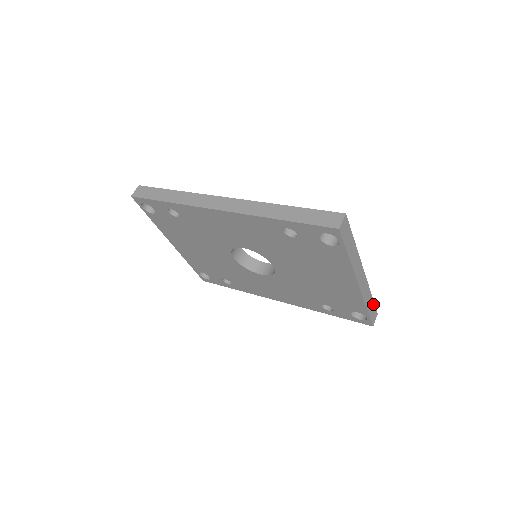
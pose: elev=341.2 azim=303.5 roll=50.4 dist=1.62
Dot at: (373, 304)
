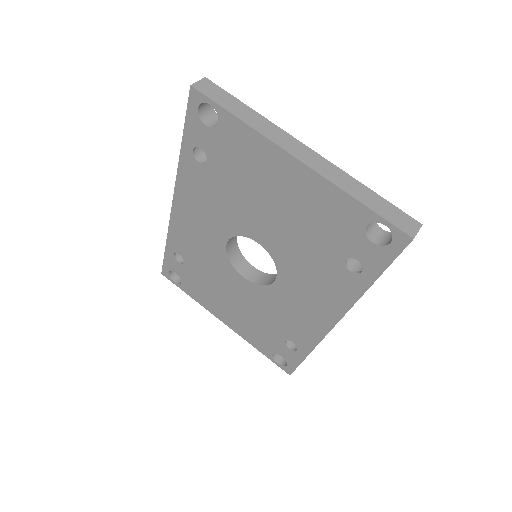
Dot at: (385, 203)
